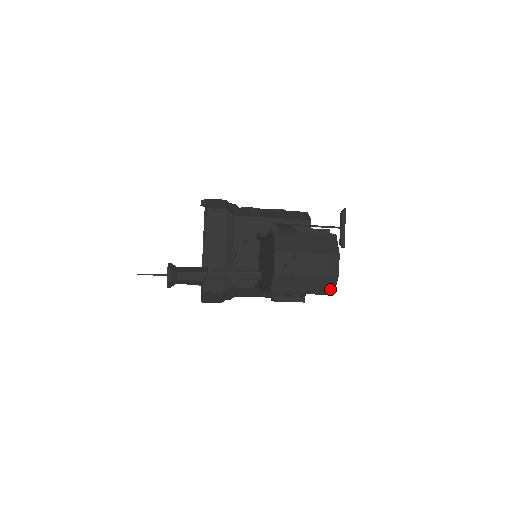
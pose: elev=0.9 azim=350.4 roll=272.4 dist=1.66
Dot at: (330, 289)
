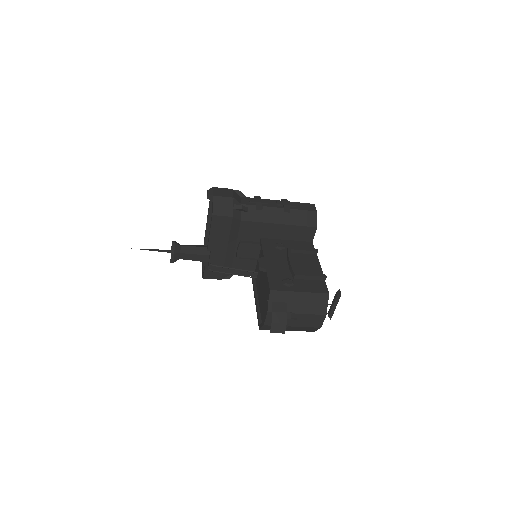
Dot at: (312, 330)
